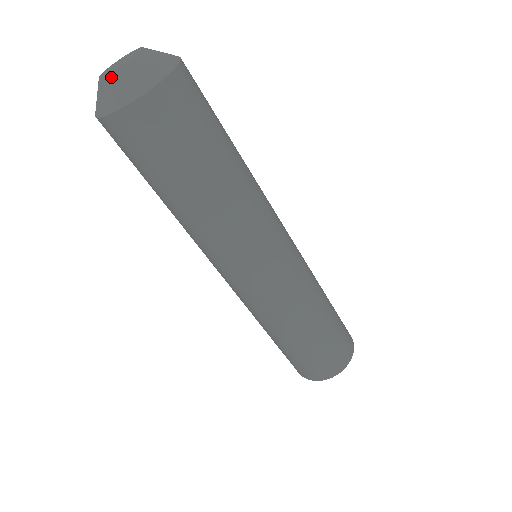
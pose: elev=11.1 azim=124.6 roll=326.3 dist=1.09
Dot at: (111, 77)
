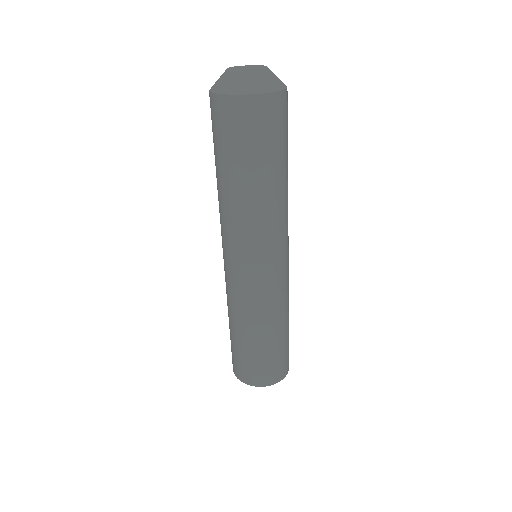
Dot at: (251, 72)
